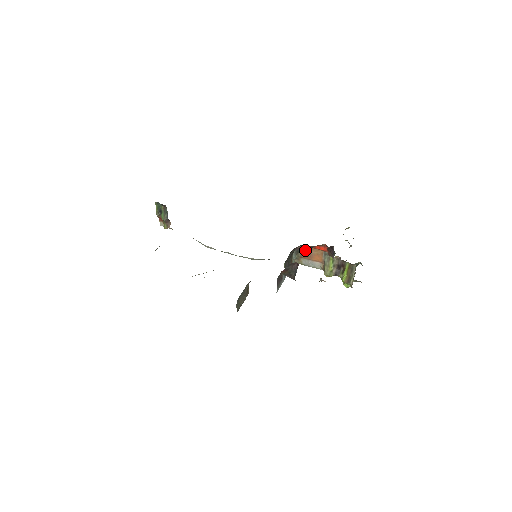
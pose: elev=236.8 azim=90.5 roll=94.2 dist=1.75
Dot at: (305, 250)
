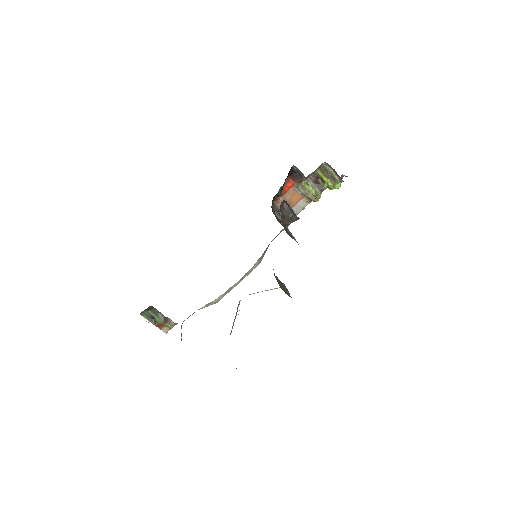
Dot at: occluded
